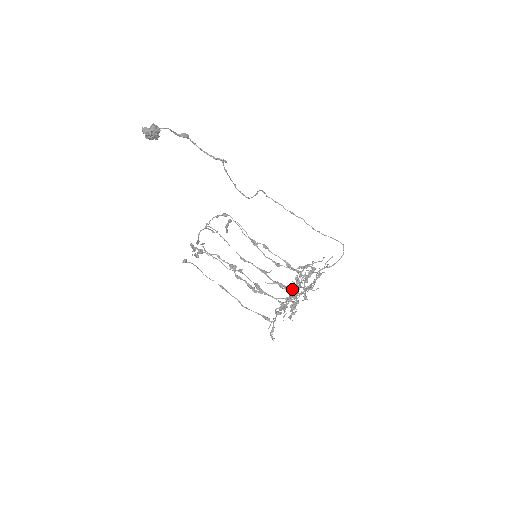
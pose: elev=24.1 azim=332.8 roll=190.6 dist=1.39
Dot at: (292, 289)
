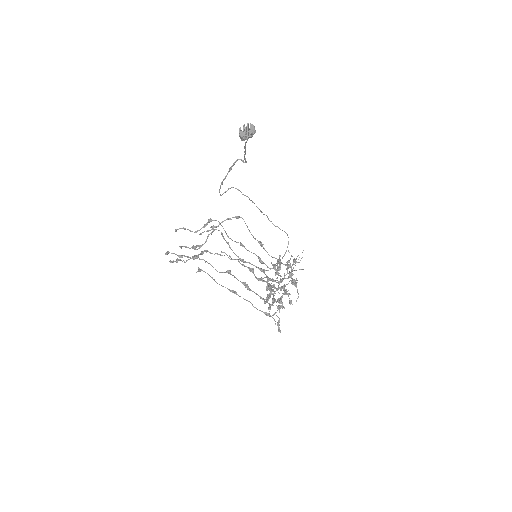
Dot at: occluded
